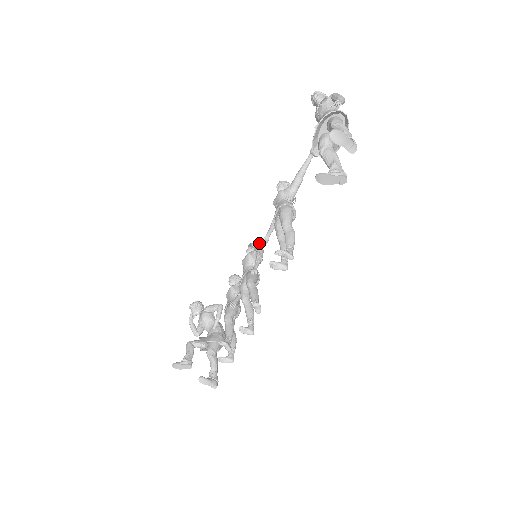
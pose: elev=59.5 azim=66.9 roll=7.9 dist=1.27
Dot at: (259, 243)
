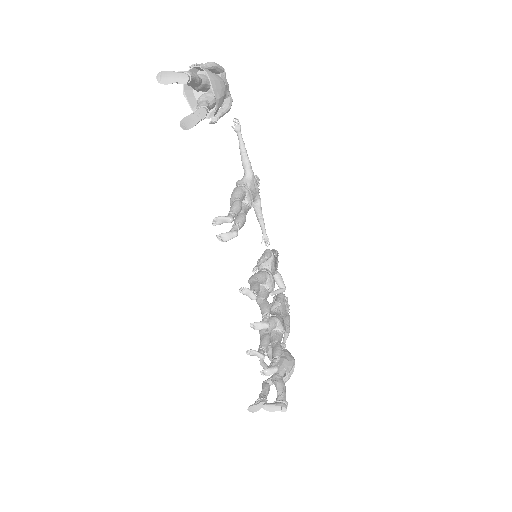
Dot at: (273, 249)
